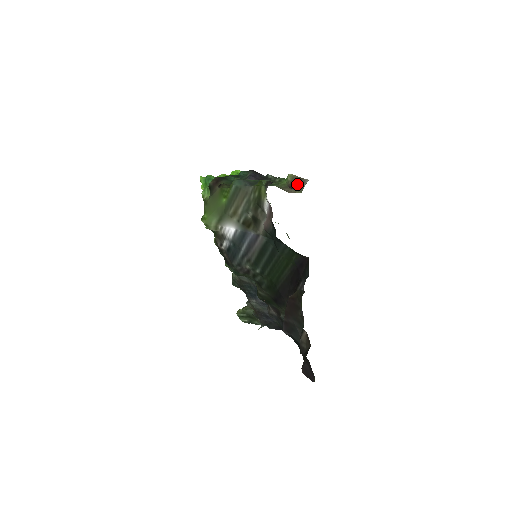
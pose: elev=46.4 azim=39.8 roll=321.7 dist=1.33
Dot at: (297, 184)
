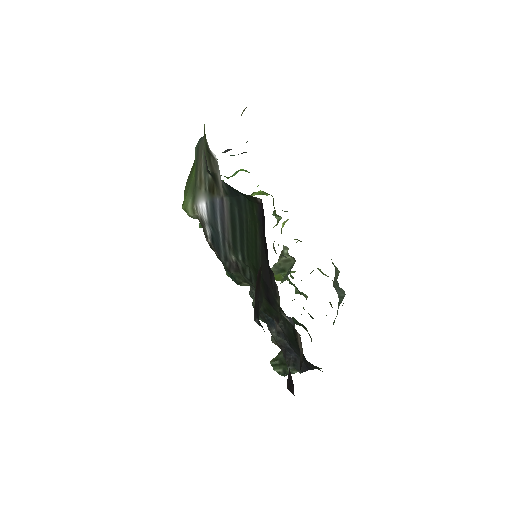
Dot at: occluded
